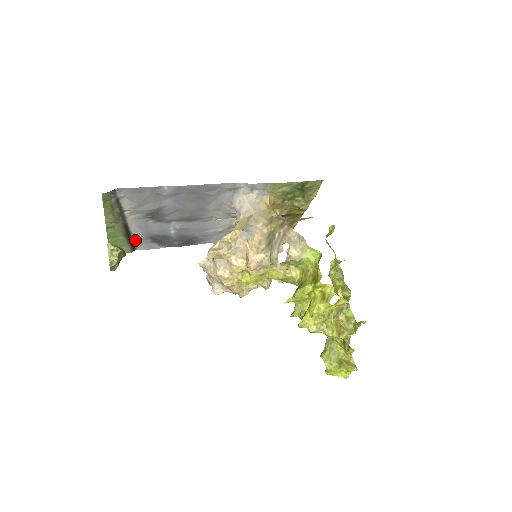
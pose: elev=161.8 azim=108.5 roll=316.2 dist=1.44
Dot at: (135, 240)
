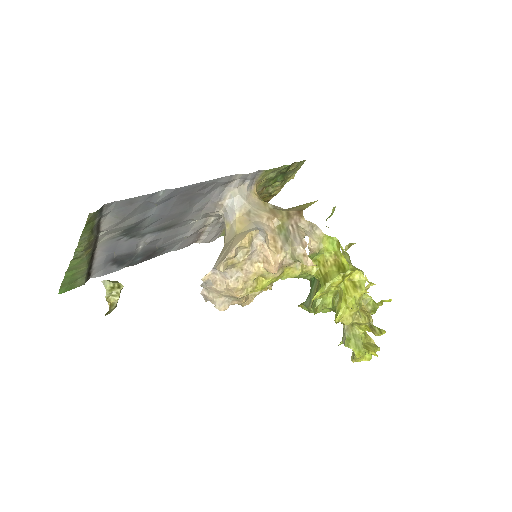
Dot at: (94, 267)
